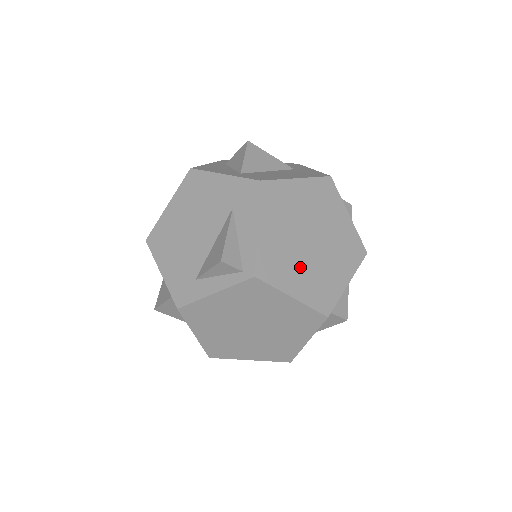
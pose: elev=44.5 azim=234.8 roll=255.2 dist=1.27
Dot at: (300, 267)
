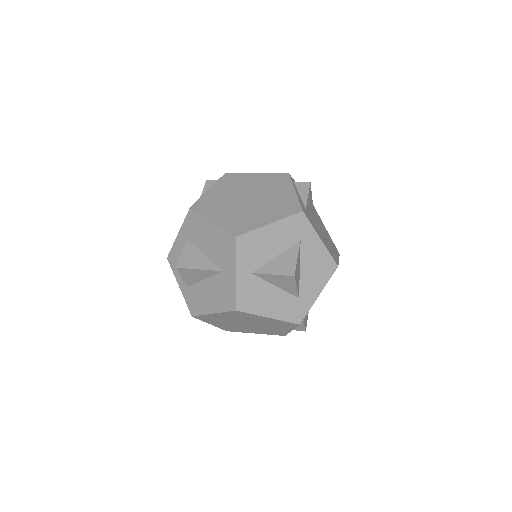
Dot at: (250, 329)
